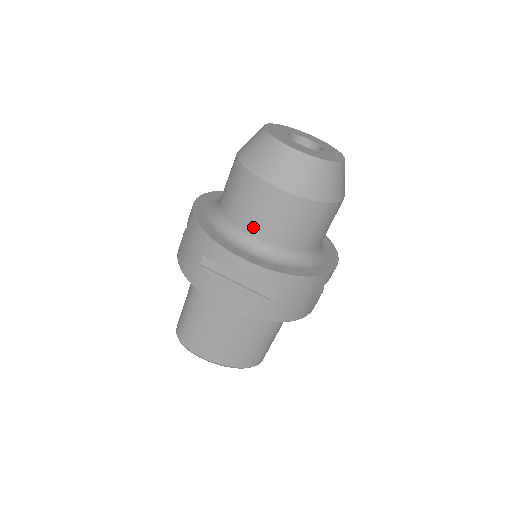
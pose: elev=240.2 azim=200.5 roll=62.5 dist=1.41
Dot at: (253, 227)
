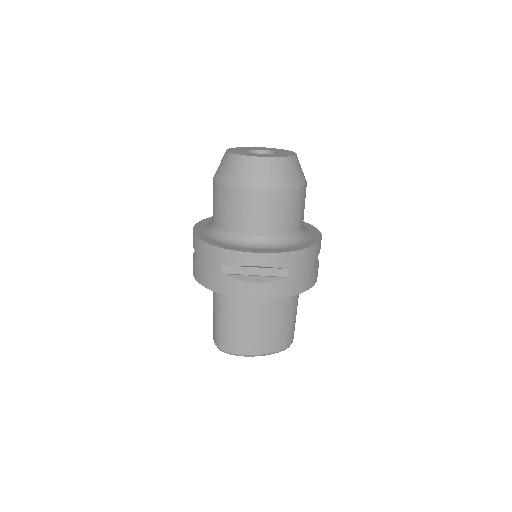
Dot at: (251, 228)
